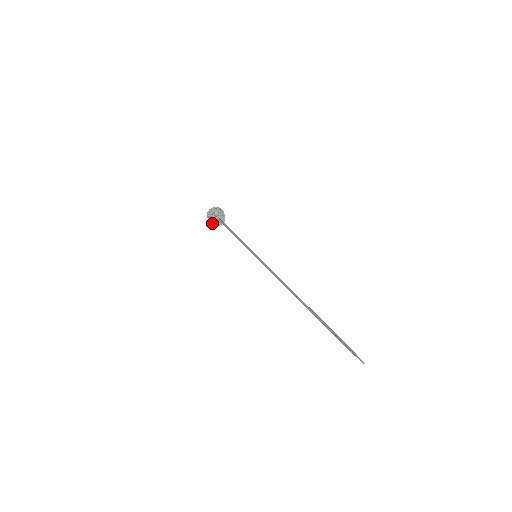
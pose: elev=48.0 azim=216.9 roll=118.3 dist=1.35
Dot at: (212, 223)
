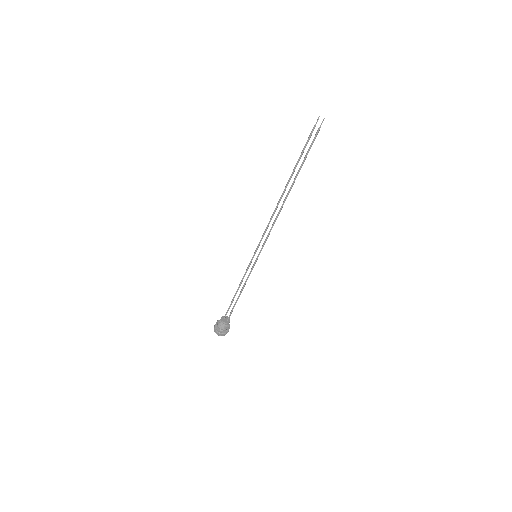
Dot at: (222, 330)
